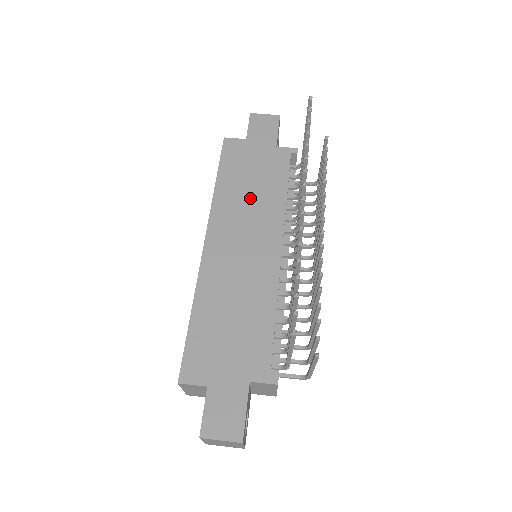
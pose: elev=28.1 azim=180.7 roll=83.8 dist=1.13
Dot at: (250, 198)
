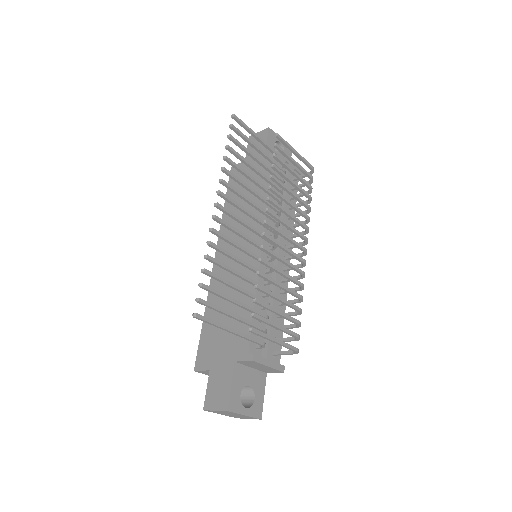
Dot at: occluded
